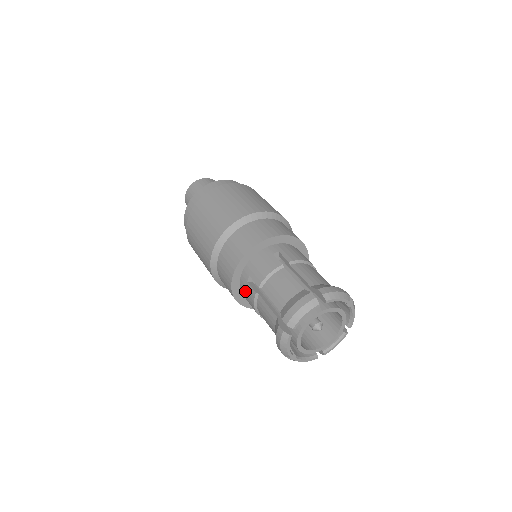
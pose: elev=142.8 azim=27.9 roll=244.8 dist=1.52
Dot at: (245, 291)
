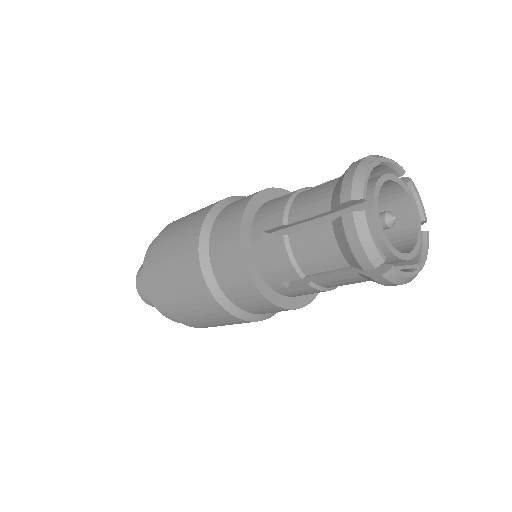
Dot at: (269, 207)
